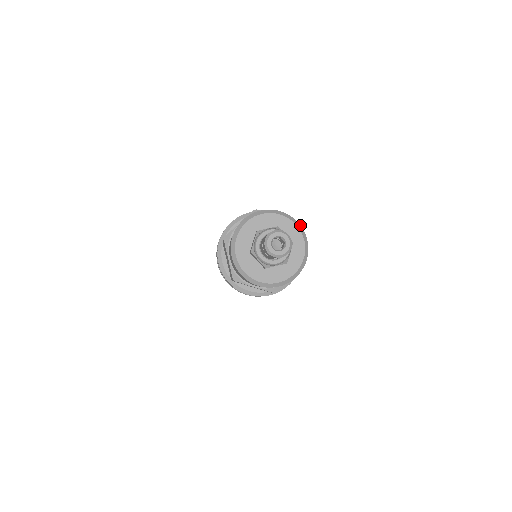
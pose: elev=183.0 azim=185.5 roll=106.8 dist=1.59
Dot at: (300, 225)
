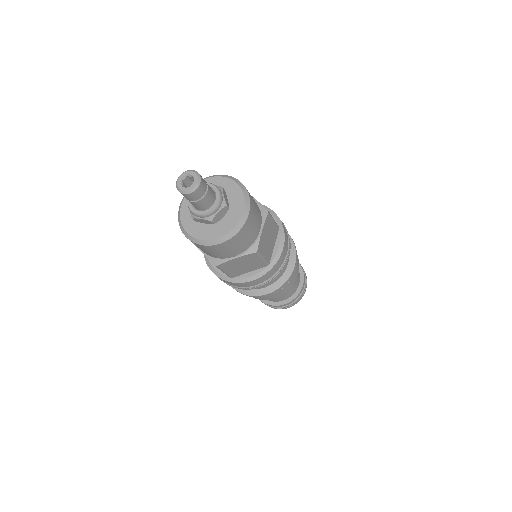
Dot at: (250, 199)
